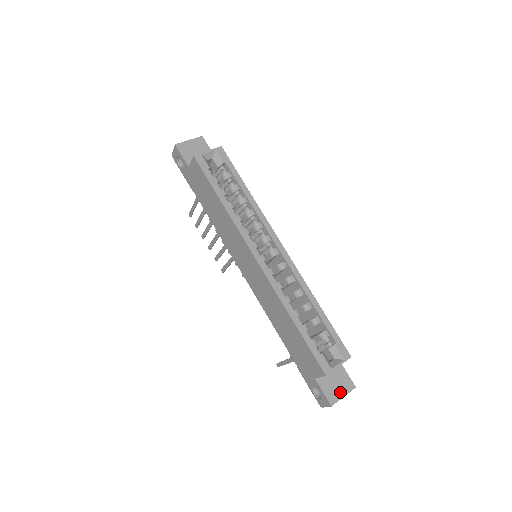
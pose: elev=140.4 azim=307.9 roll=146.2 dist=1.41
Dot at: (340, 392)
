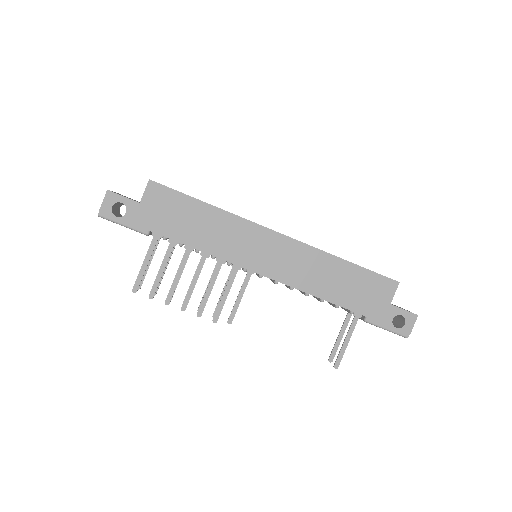
Dot at: occluded
